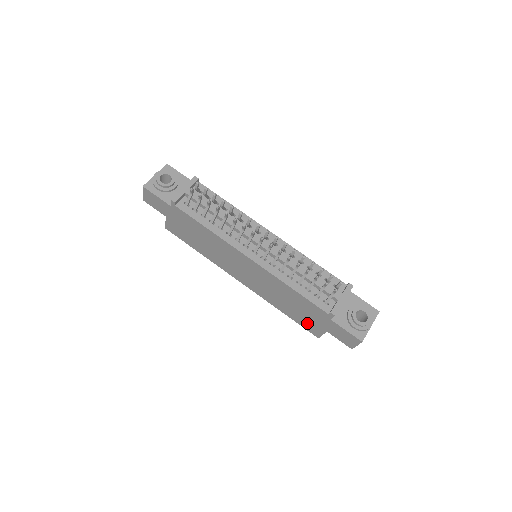
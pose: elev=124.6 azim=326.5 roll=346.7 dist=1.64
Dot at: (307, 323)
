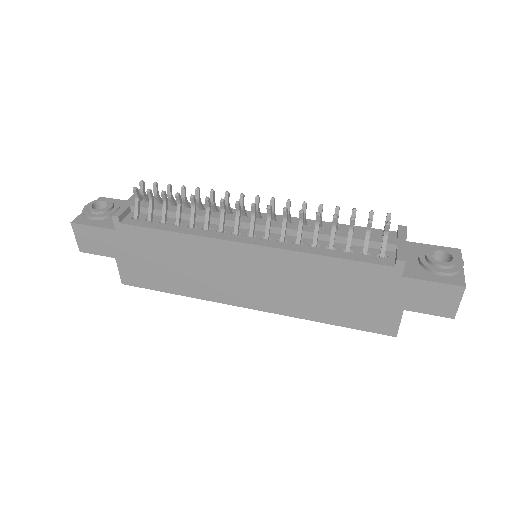
Dot at: (369, 316)
